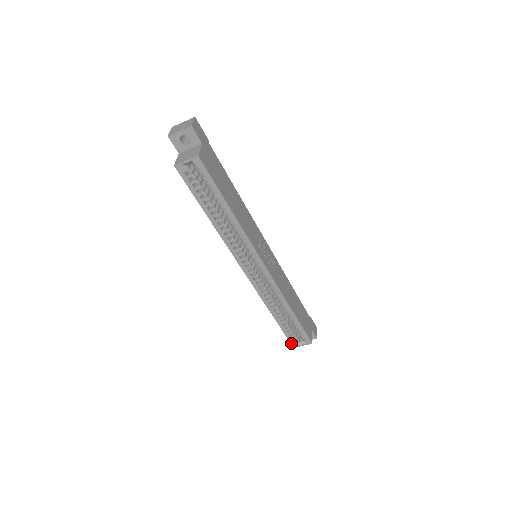
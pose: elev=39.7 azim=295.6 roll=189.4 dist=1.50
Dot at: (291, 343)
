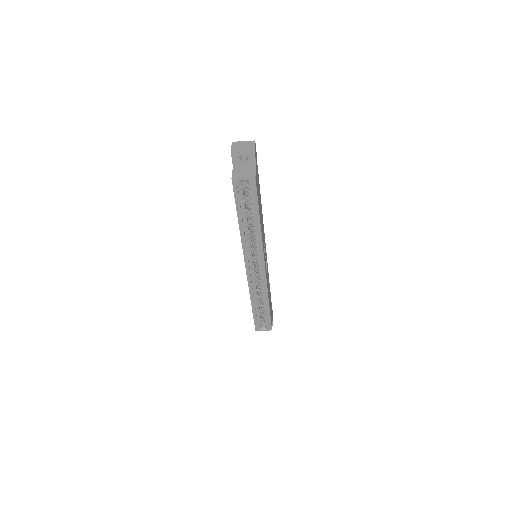
Dot at: (255, 327)
